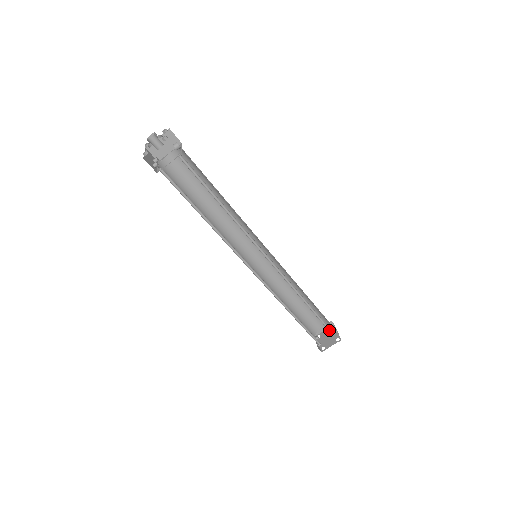
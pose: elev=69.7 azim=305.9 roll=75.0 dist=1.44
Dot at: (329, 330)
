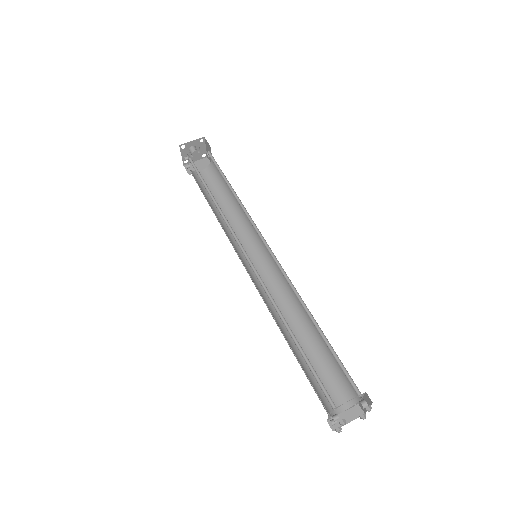
Dot at: (350, 383)
